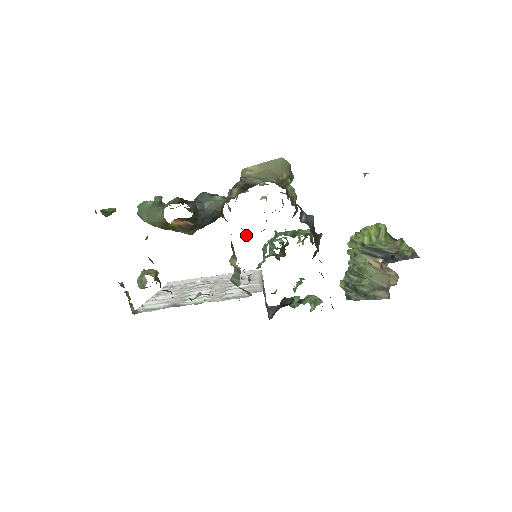
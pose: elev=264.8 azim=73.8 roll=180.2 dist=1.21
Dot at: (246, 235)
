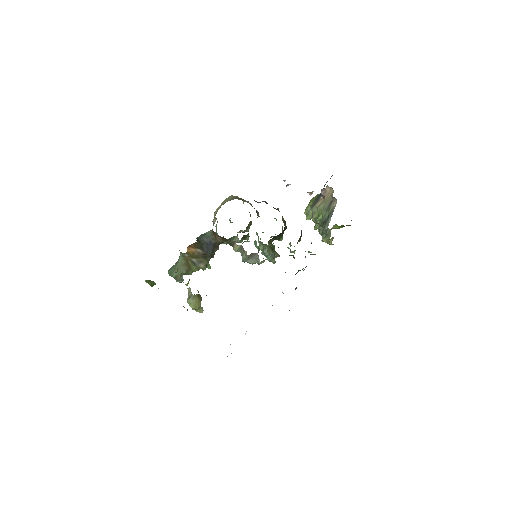
Dot at: (238, 242)
